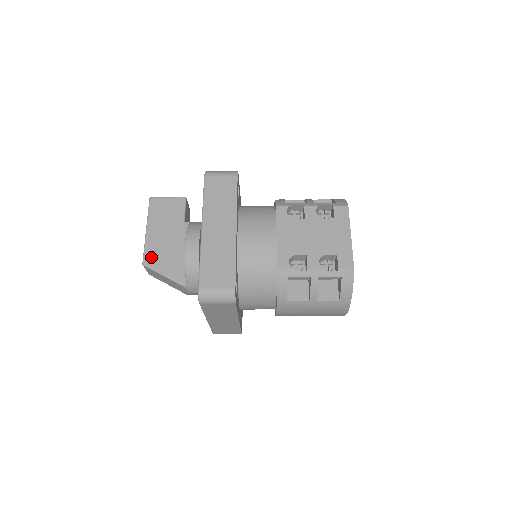
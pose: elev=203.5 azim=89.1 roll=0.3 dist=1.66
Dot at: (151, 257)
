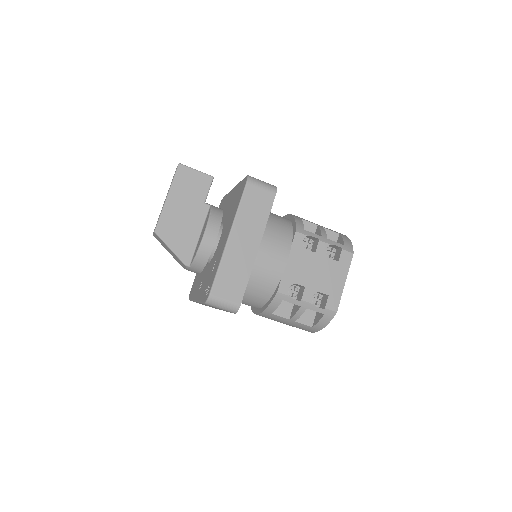
Dot at: (164, 227)
